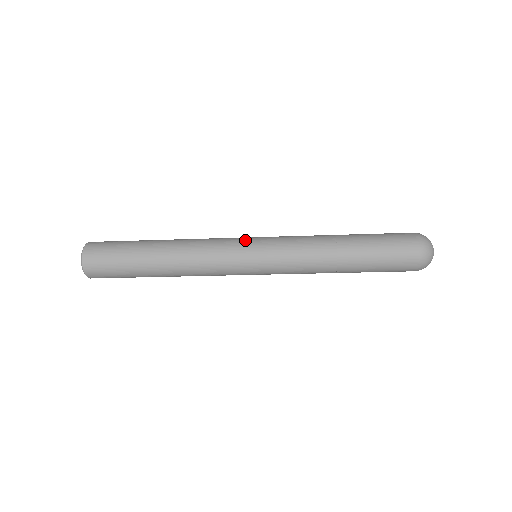
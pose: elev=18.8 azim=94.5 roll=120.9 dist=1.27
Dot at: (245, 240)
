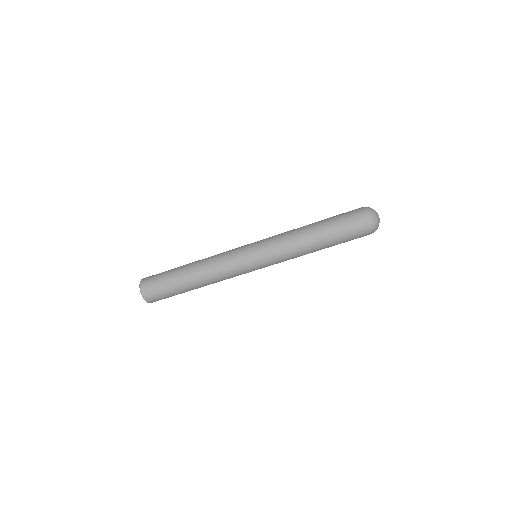
Dot at: (244, 247)
